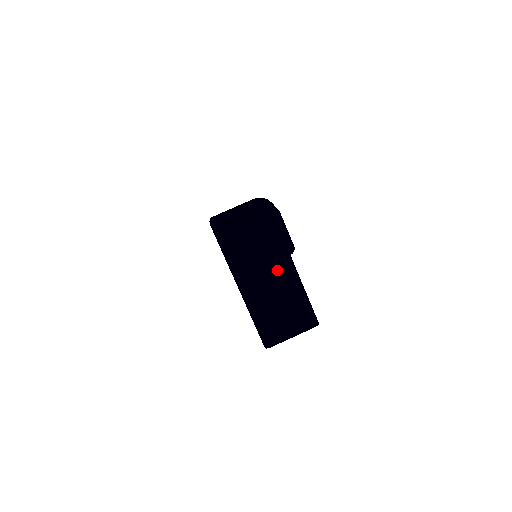
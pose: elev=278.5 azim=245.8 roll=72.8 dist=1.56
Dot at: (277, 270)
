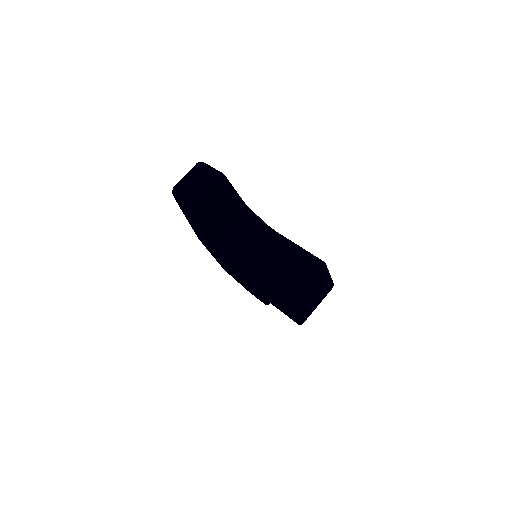
Dot at: (264, 242)
